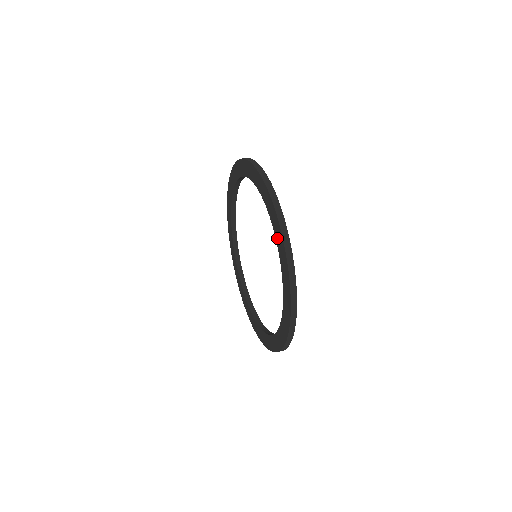
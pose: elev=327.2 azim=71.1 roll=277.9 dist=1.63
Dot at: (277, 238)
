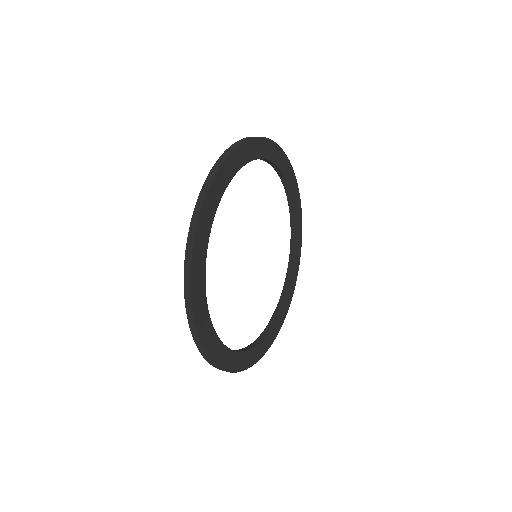
Dot at: occluded
